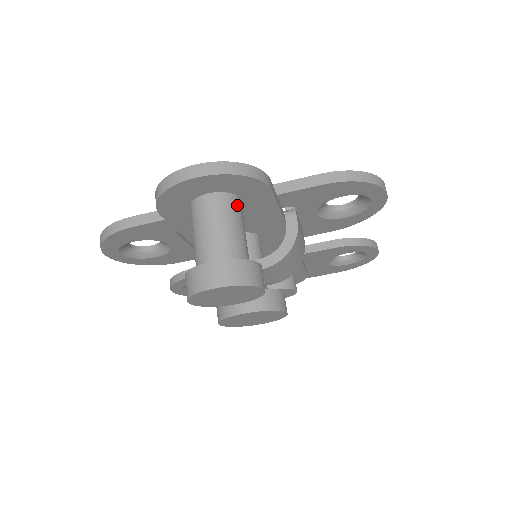
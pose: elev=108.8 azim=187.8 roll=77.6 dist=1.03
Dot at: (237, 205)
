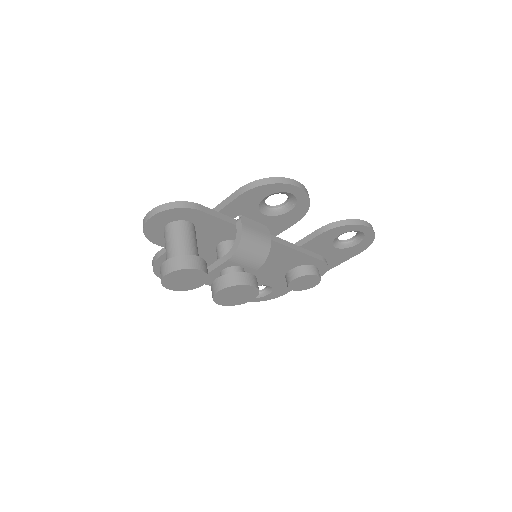
Dot at: (184, 226)
